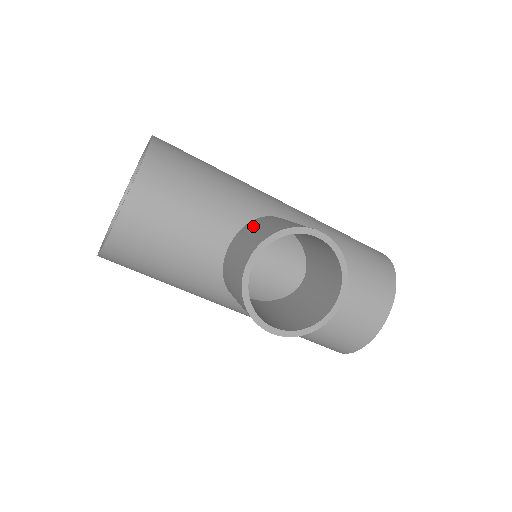
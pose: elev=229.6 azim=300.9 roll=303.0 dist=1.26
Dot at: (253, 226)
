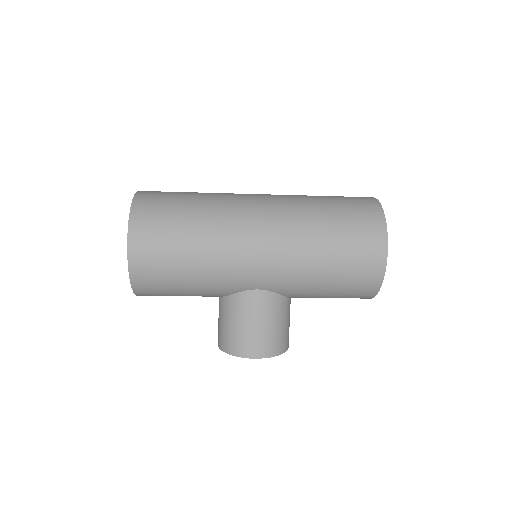
Dot at: (225, 312)
